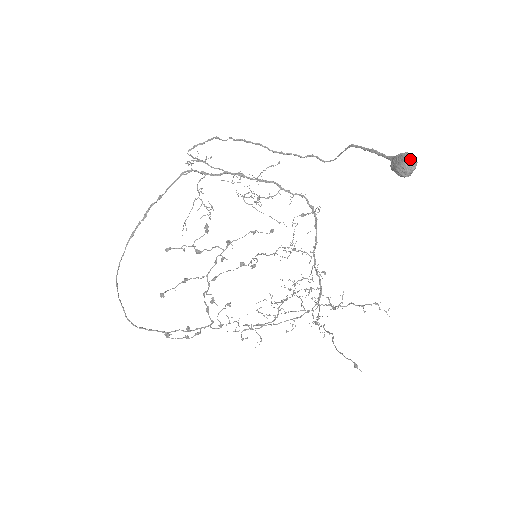
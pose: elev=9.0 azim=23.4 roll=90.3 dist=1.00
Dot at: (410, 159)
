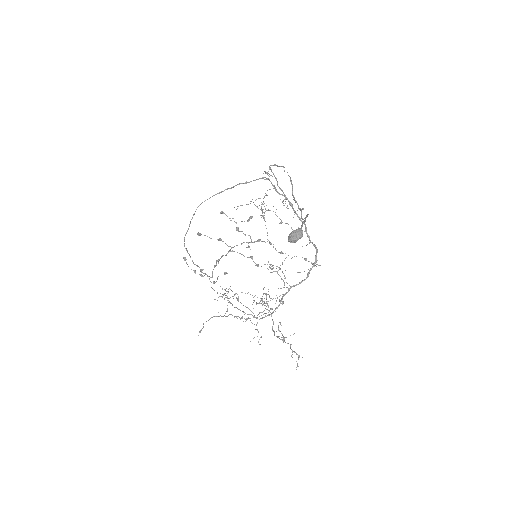
Dot at: (296, 233)
